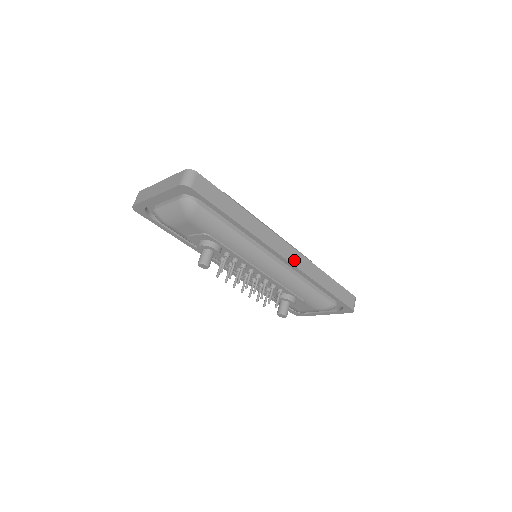
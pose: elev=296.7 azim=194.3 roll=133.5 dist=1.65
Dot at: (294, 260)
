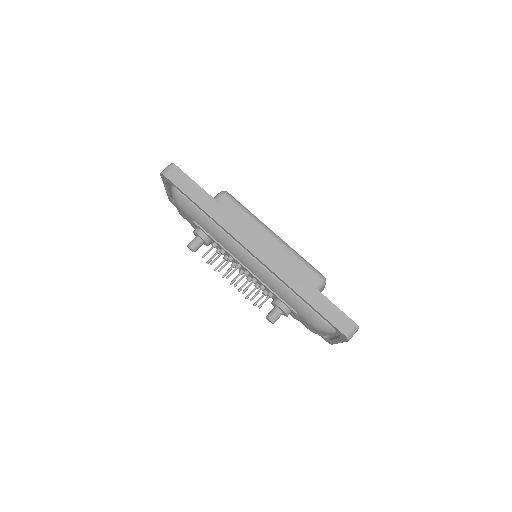
Dot at: (264, 257)
